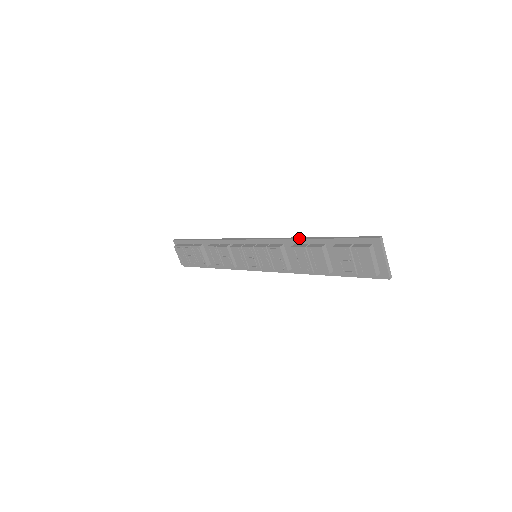
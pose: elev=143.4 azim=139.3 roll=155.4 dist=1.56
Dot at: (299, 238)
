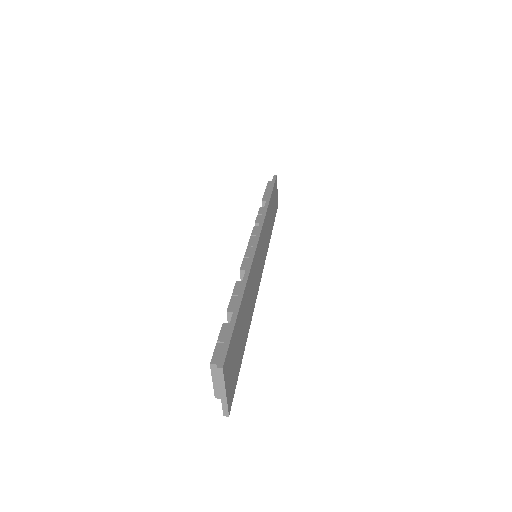
Dot at: (244, 279)
